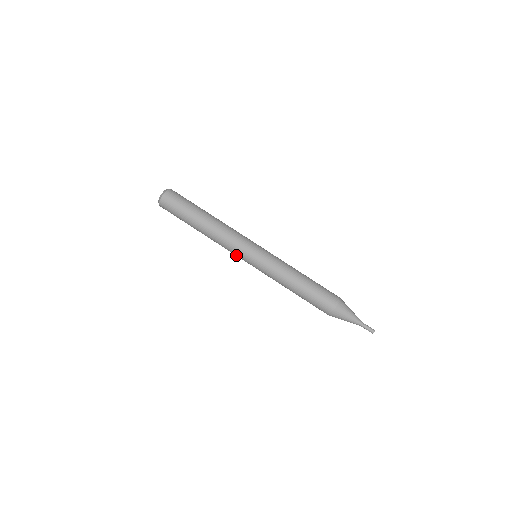
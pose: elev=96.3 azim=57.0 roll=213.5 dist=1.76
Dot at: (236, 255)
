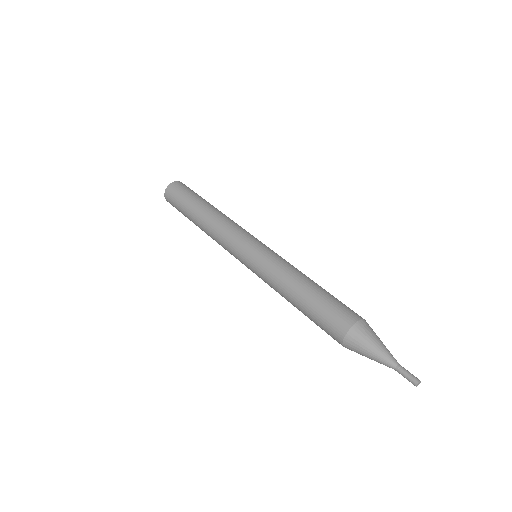
Dot at: (231, 245)
